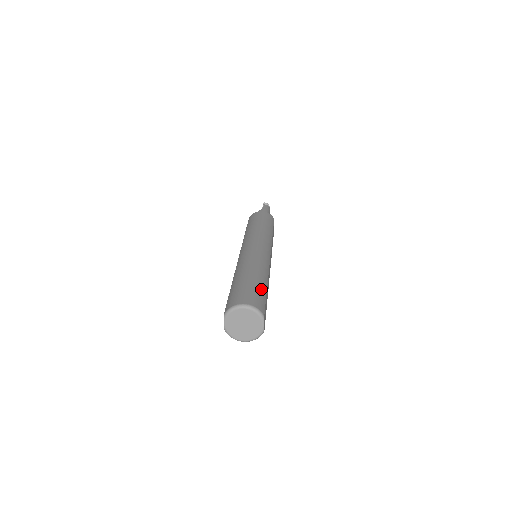
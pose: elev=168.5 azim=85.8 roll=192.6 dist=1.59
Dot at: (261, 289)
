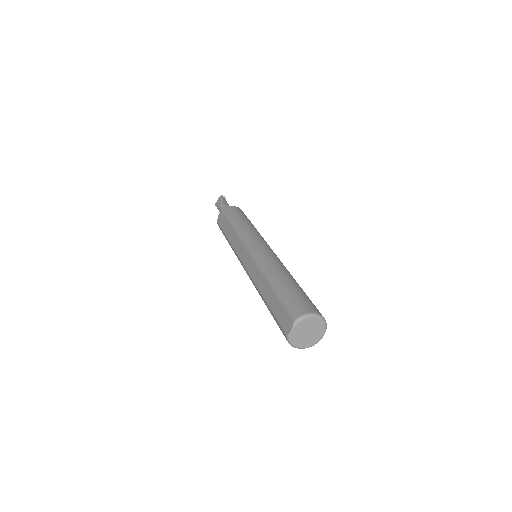
Dot at: occluded
